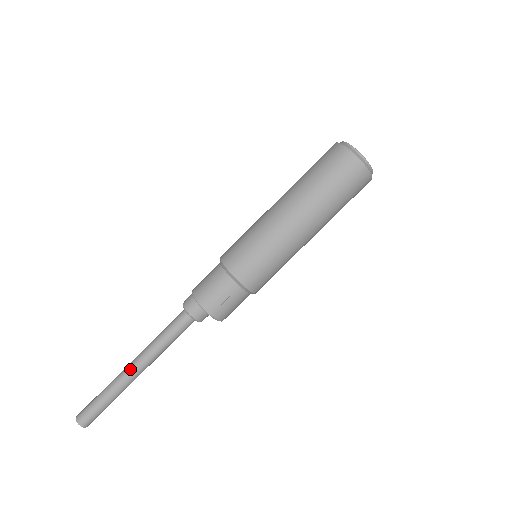
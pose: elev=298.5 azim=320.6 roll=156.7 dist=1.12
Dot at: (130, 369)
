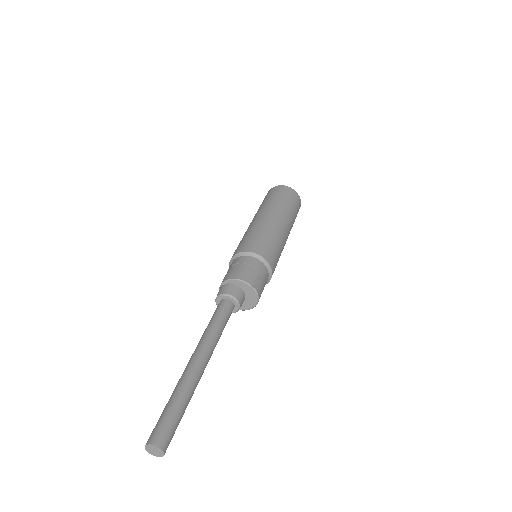
Dot at: (195, 362)
